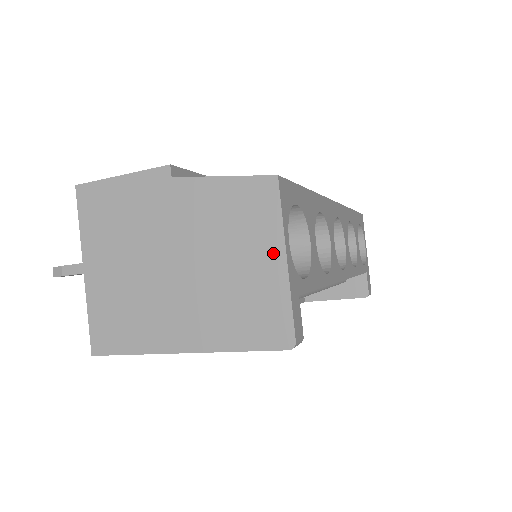
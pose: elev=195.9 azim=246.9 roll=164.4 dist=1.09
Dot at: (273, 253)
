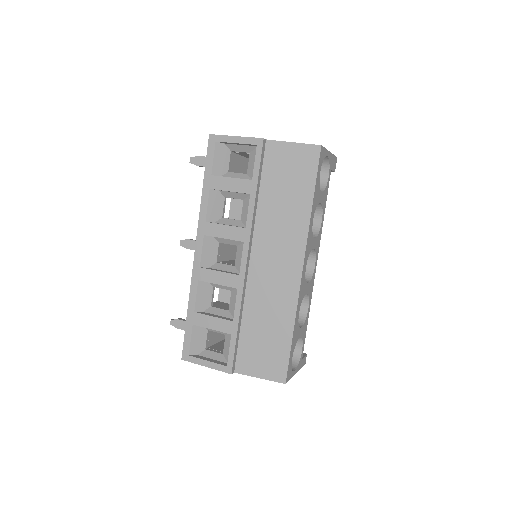
Dot at: occluded
